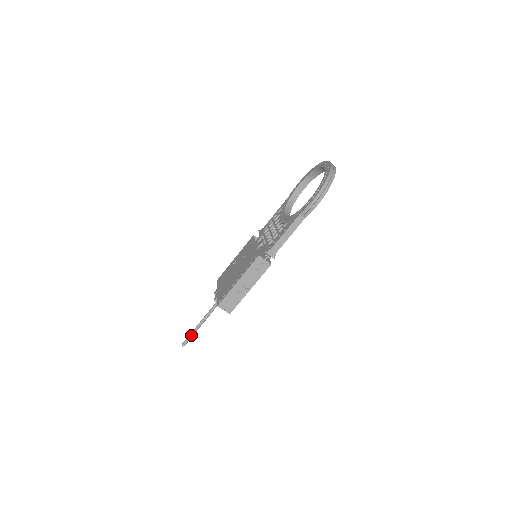
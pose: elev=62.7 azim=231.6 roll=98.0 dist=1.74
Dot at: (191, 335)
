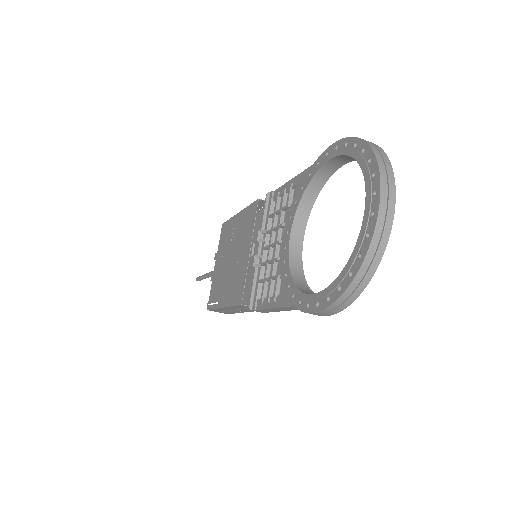
Dot at: (202, 279)
